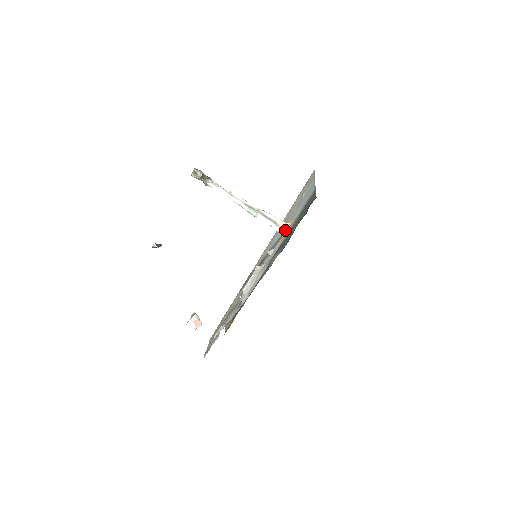
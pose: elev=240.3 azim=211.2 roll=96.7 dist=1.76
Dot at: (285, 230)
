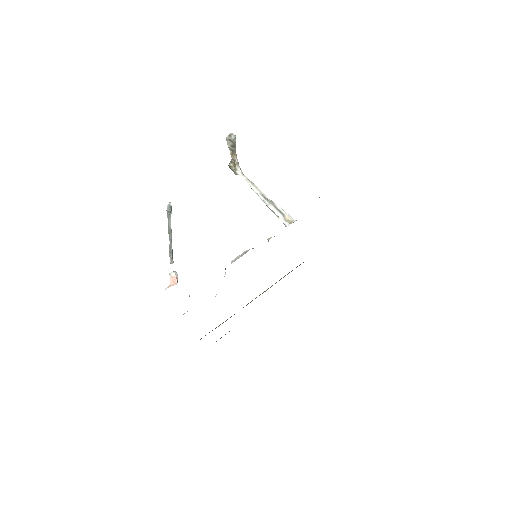
Dot at: (291, 223)
